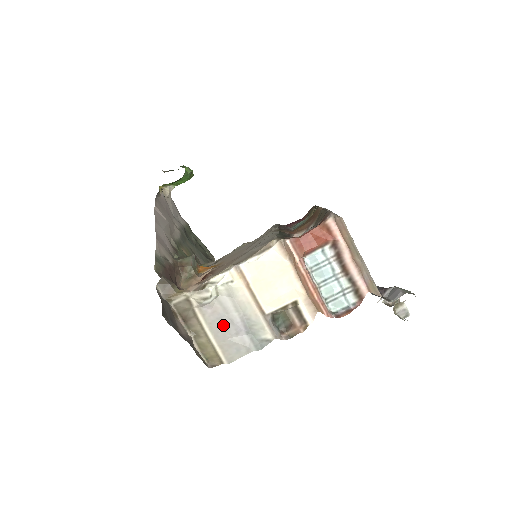
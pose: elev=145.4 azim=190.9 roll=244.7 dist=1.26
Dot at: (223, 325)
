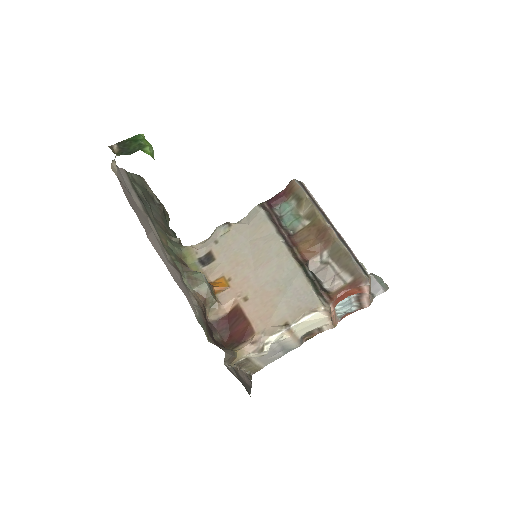
Dot at: (267, 355)
